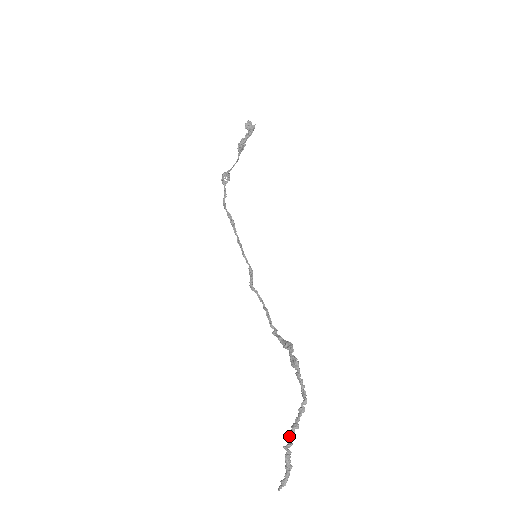
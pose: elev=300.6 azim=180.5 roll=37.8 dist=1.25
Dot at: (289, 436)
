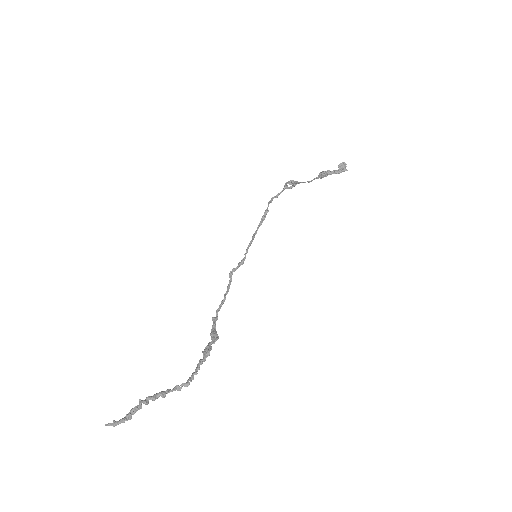
Dot at: (152, 396)
